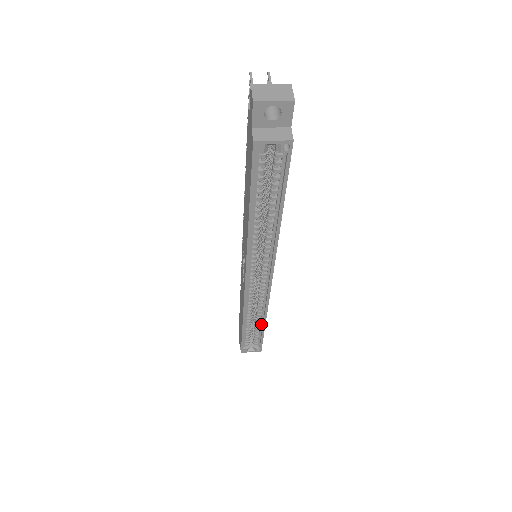
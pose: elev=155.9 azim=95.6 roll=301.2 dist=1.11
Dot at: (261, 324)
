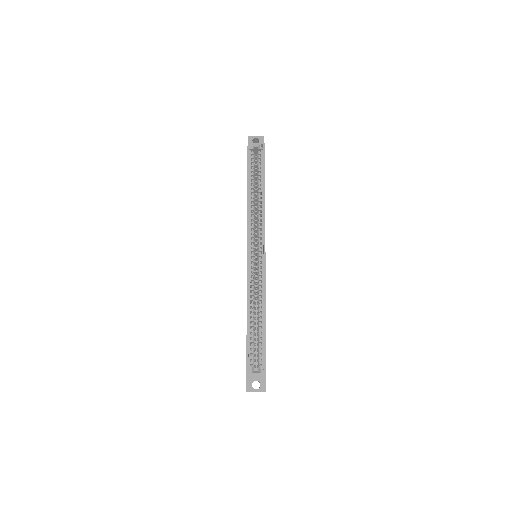
Dot at: (263, 320)
